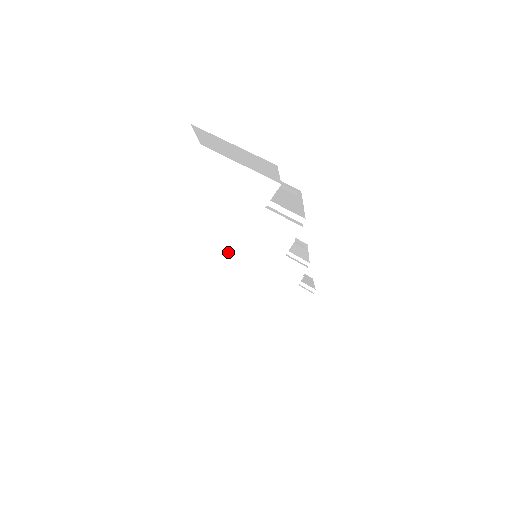
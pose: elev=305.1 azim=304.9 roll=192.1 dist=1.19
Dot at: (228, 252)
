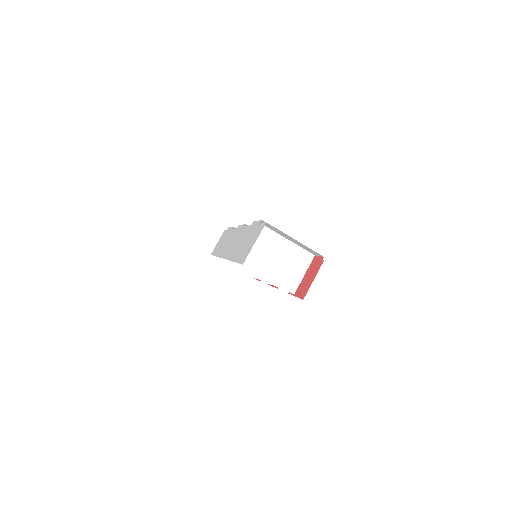
Dot at: (261, 277)
